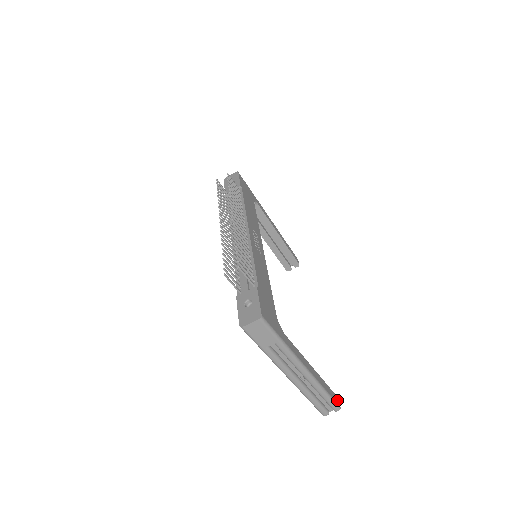
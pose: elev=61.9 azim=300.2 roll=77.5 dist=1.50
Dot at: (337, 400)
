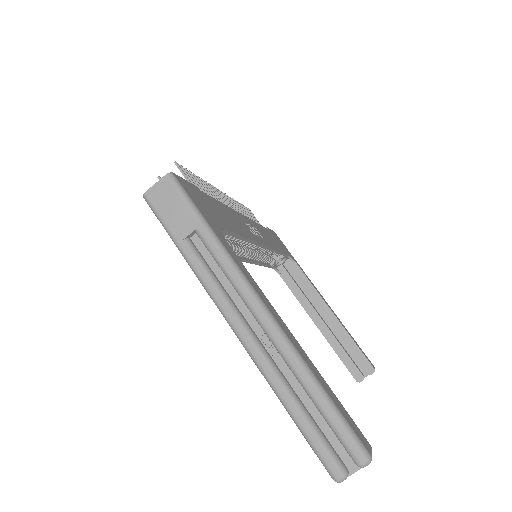
Dot at: (363, 441)
